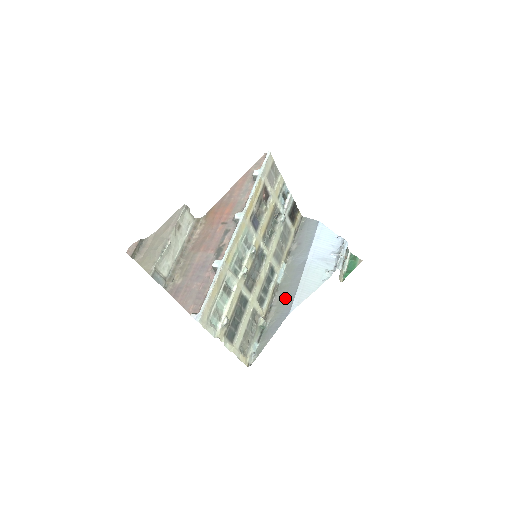
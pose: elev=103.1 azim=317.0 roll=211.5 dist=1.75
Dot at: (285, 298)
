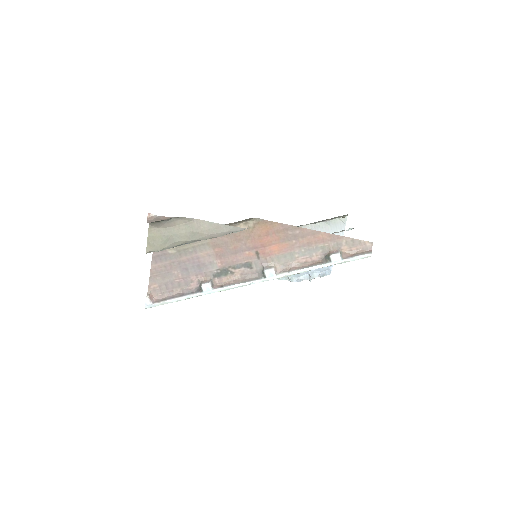
Dot at: occluded
